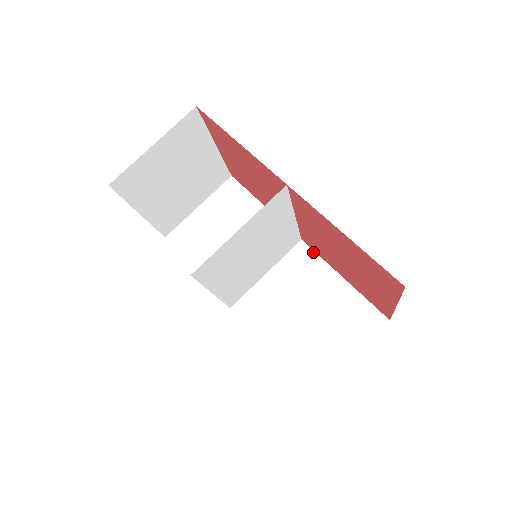
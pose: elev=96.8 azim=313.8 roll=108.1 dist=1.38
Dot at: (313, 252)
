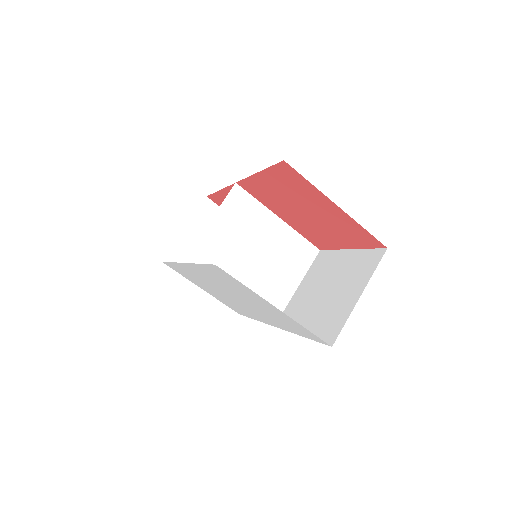
Dot at: (328, 251)
